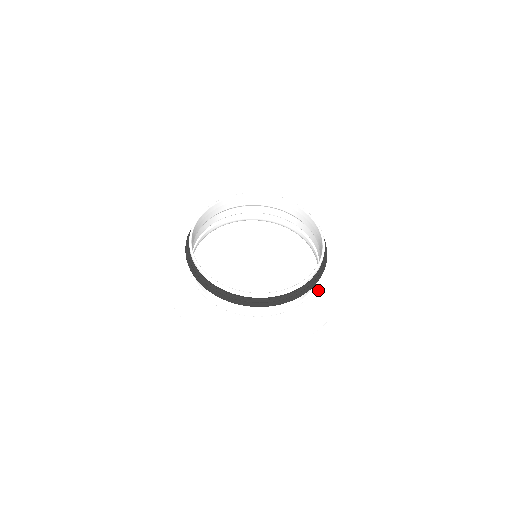
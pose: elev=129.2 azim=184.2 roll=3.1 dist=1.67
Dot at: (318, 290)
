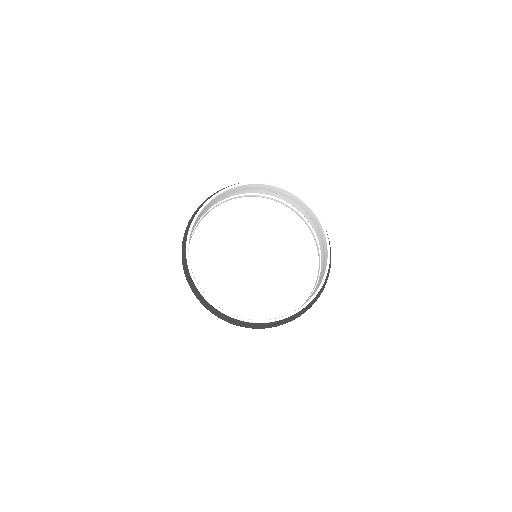
Dot at: occluded
